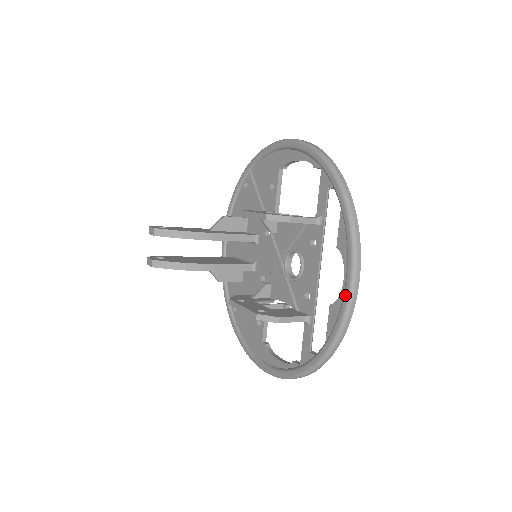
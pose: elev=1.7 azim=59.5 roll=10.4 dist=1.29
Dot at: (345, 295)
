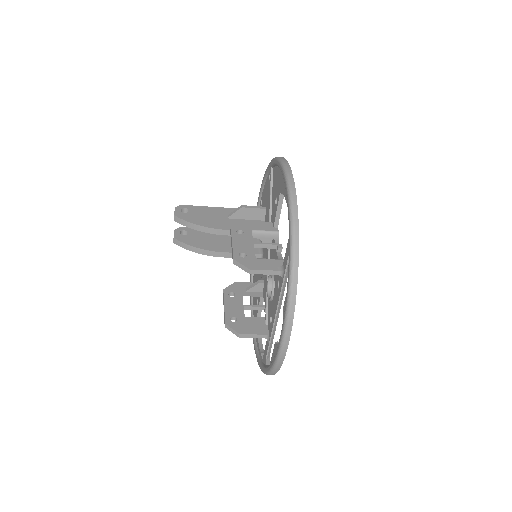
Dot at: (277, 350)
